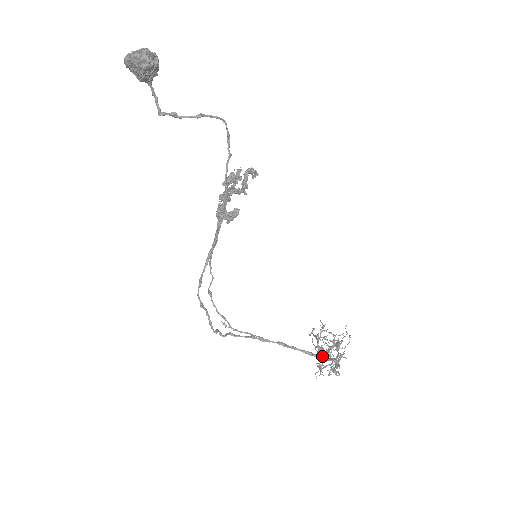
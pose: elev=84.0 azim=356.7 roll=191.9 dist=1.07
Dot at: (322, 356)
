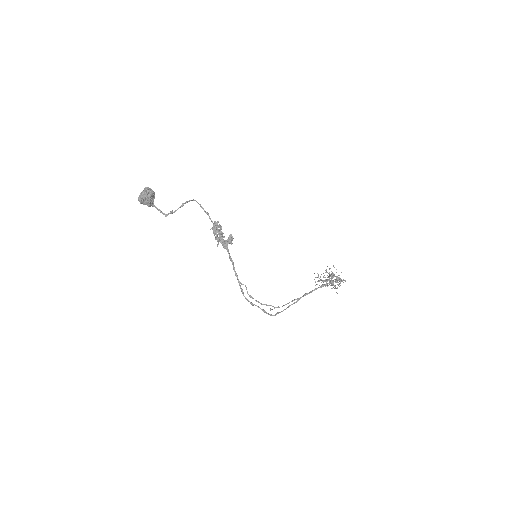
Dot at: (330, 282)
